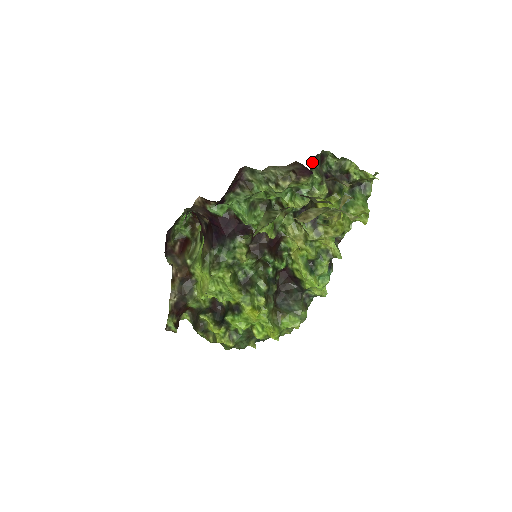
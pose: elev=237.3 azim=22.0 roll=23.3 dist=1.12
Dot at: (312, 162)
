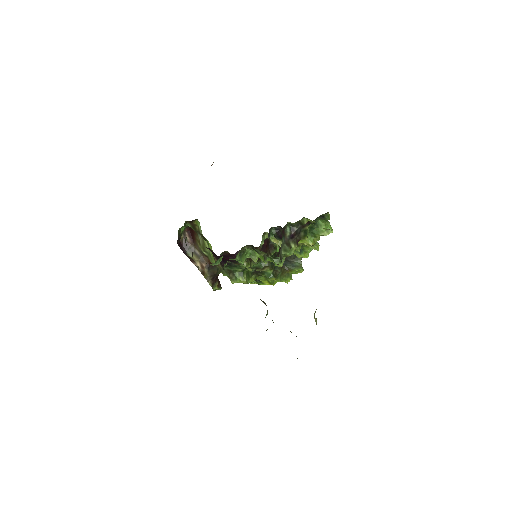
Dot at: (279, 254)
